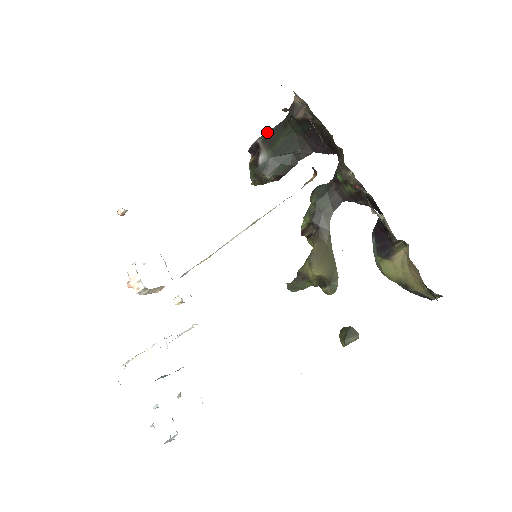
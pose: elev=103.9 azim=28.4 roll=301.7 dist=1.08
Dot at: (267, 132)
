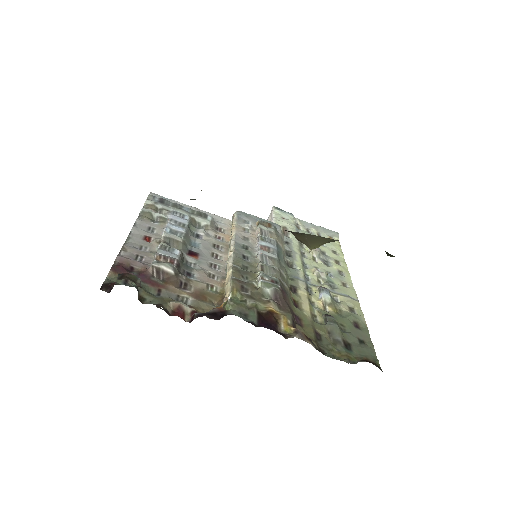
Dot at: occluded
